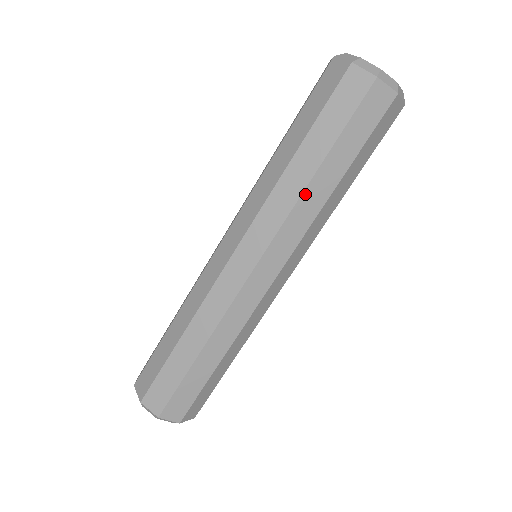
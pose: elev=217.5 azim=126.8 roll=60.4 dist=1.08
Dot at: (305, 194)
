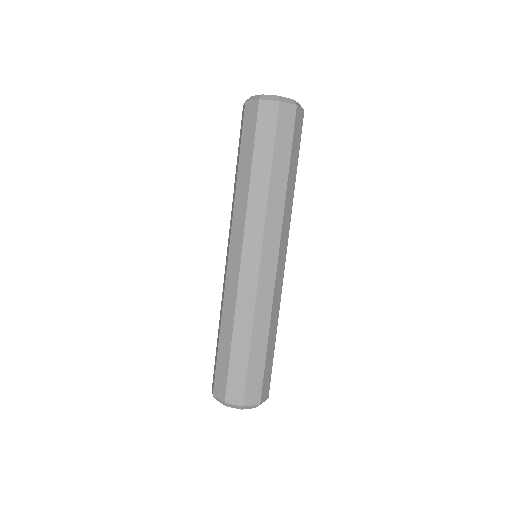
Dot at: (270, 194)
